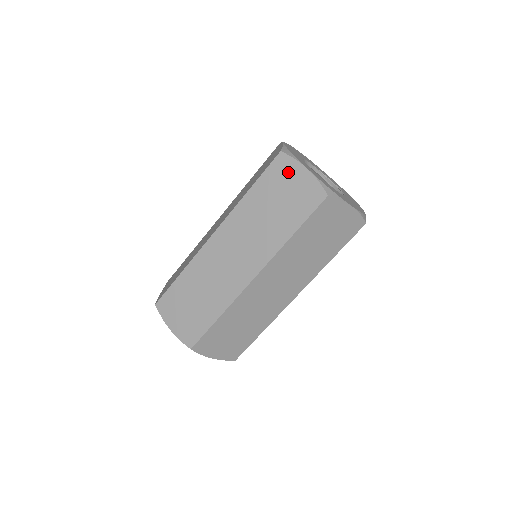
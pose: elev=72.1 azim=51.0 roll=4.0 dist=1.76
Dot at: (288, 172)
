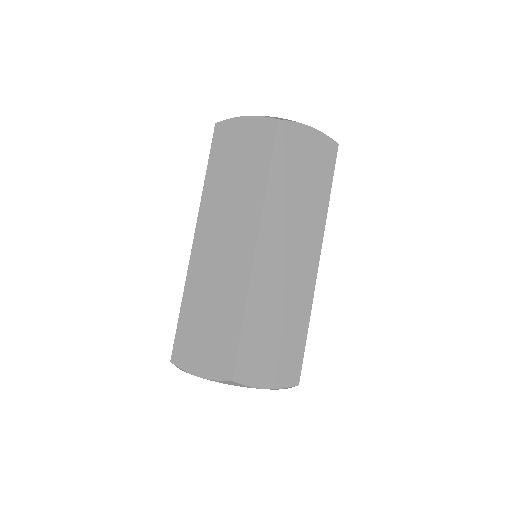
Dot at: (231, 132)
